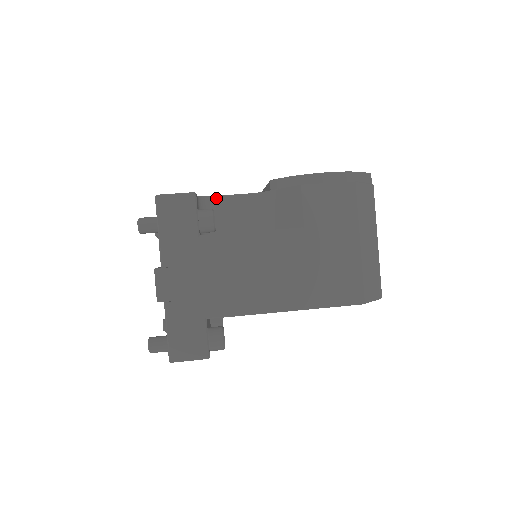
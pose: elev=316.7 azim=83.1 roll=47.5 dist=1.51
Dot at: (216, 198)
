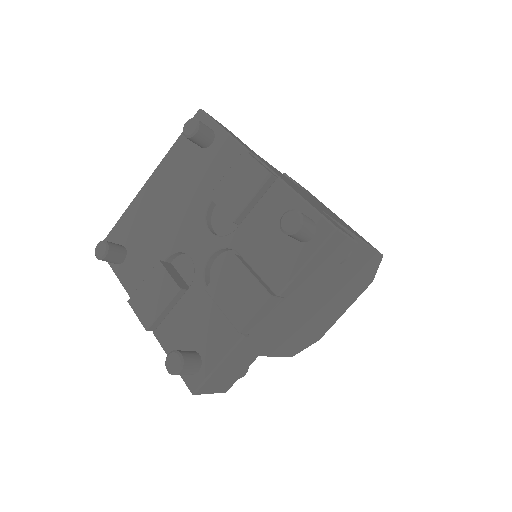
Dot at: occluded
